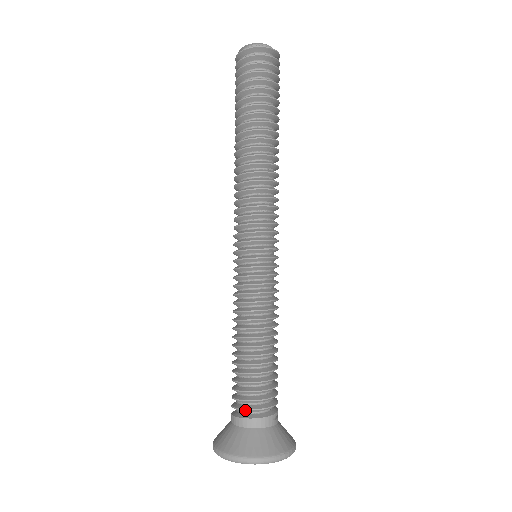
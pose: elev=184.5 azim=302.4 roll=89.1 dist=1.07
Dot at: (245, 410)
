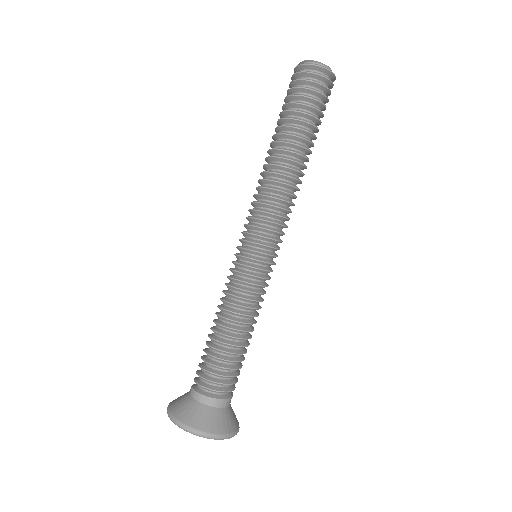
Dot at: (206, 388)
